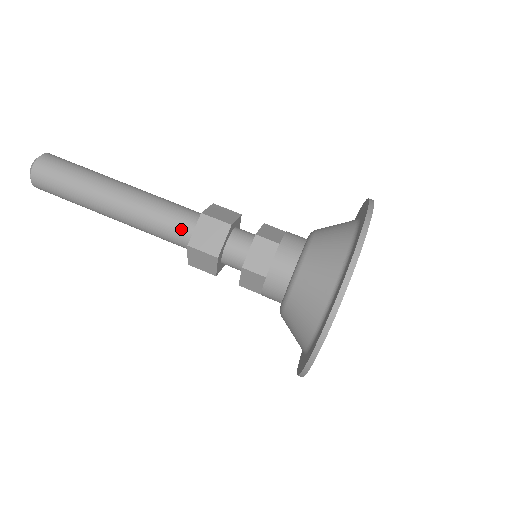
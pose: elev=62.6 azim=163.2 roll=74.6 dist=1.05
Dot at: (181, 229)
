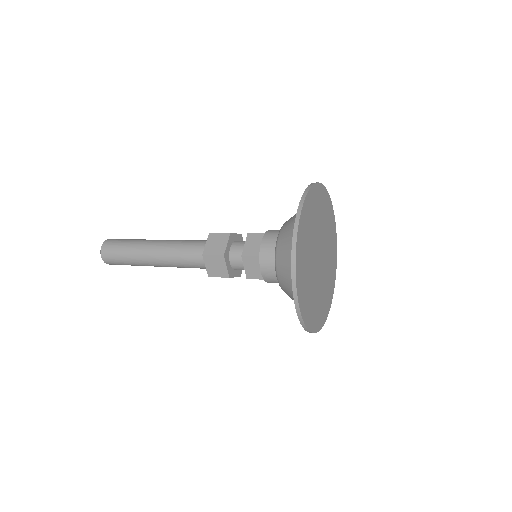
Dot at: (200, 264)
